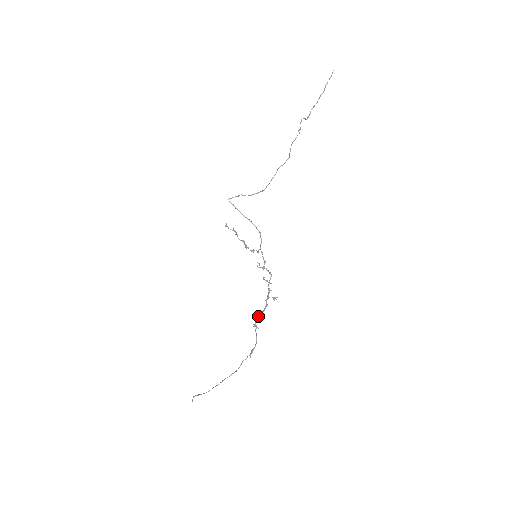
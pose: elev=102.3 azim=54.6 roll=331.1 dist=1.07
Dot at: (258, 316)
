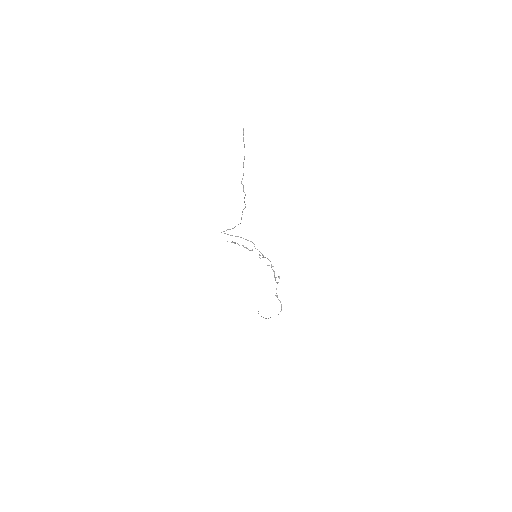
Dot at: occluded
